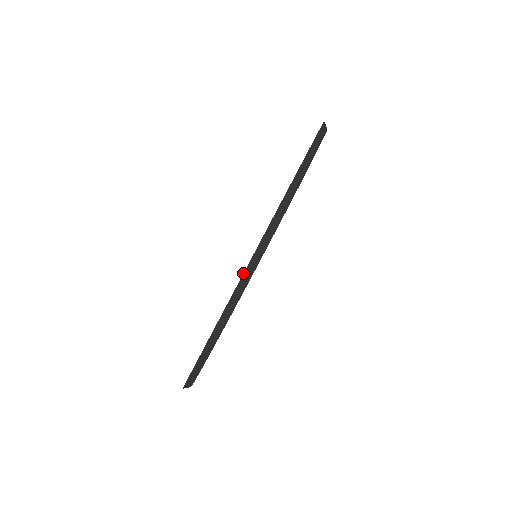
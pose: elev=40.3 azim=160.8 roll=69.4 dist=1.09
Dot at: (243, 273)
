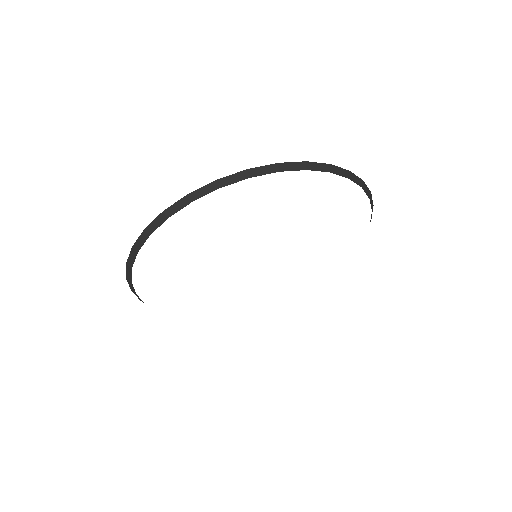
Dot at: (126, 270)
